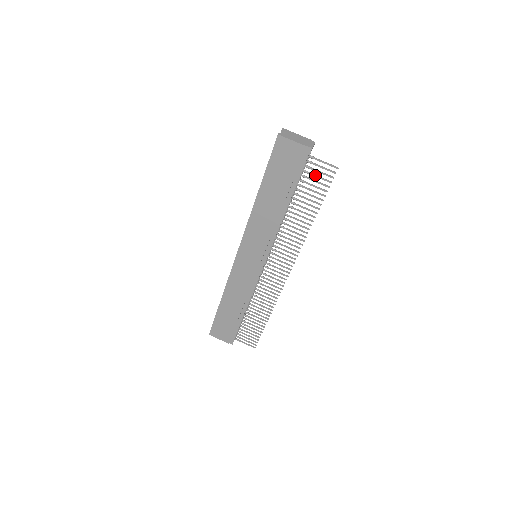
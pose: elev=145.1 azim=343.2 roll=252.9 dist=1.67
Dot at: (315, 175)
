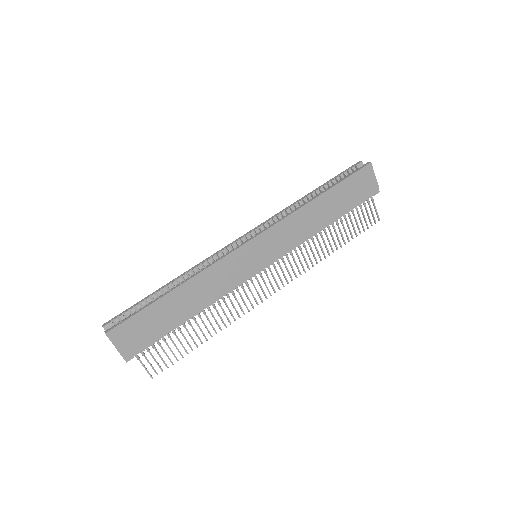
Dot at: occluded
